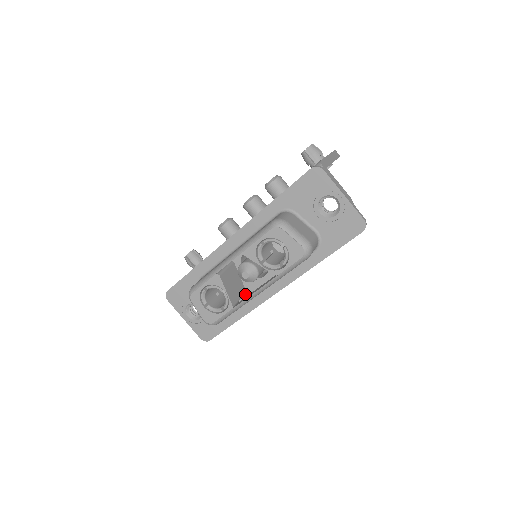
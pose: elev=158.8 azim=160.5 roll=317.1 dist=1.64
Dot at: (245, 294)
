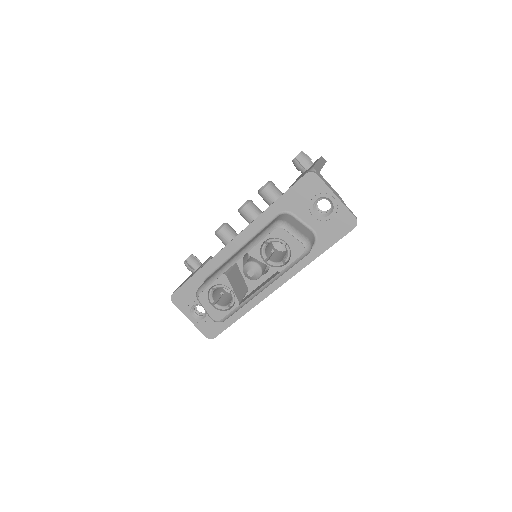
Dot at: (247, 292)
